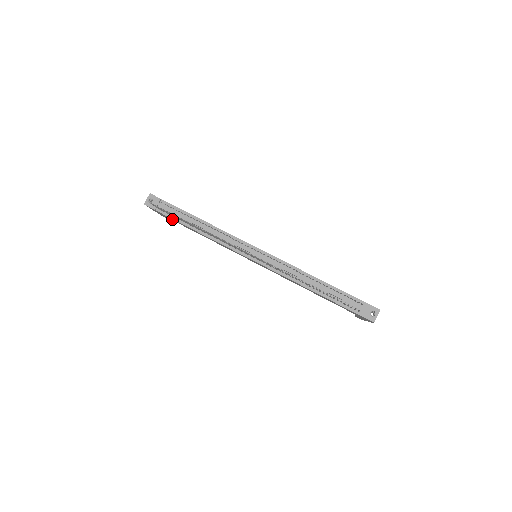
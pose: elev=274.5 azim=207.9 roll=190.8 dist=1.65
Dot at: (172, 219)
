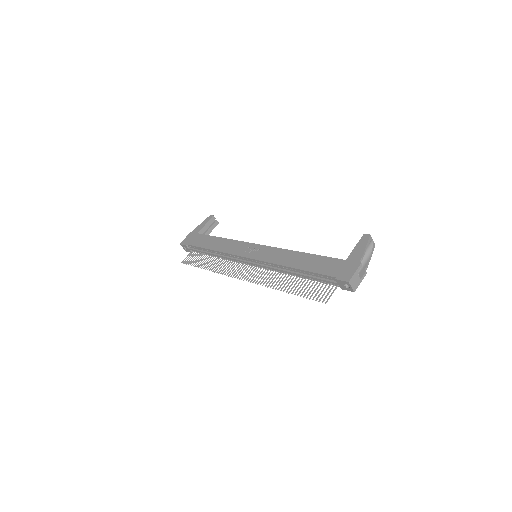
Dot at: occluded
